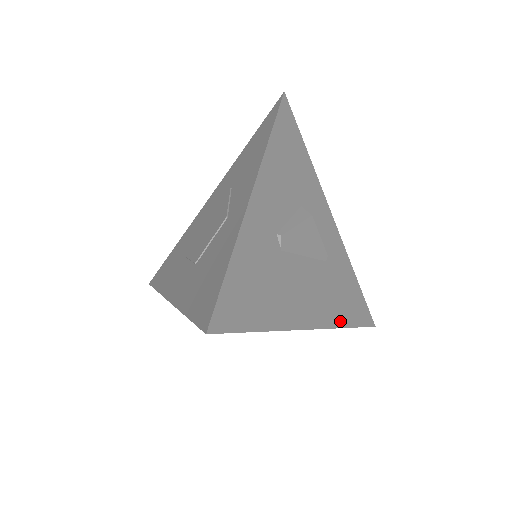
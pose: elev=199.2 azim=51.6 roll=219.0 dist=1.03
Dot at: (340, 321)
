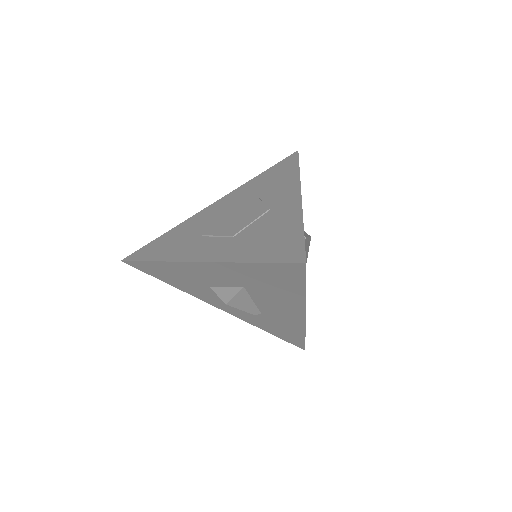
Dot at: occluded
